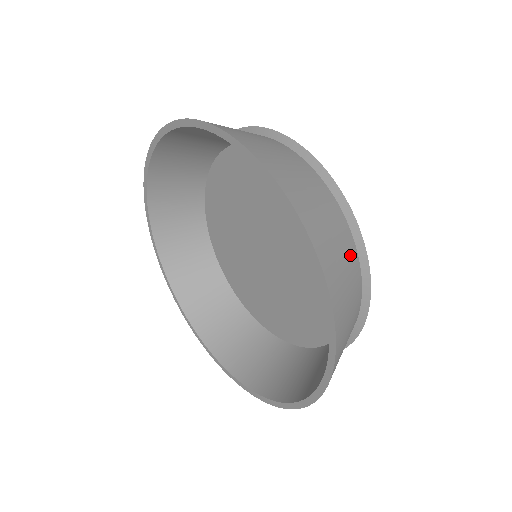
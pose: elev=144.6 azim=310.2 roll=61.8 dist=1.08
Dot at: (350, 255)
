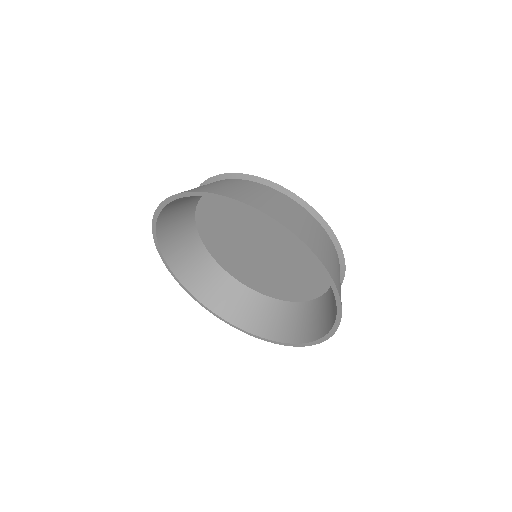
Dot at: (318, 229)
